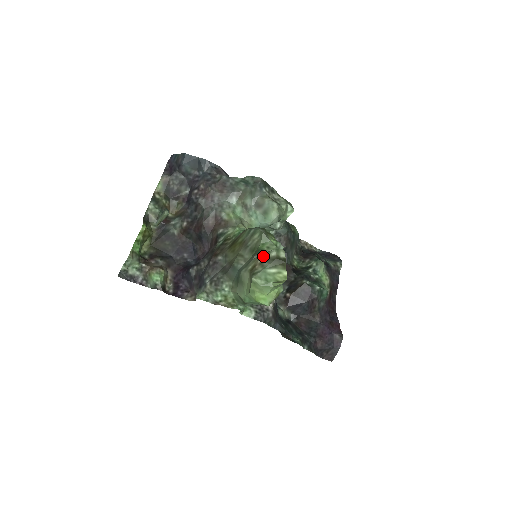
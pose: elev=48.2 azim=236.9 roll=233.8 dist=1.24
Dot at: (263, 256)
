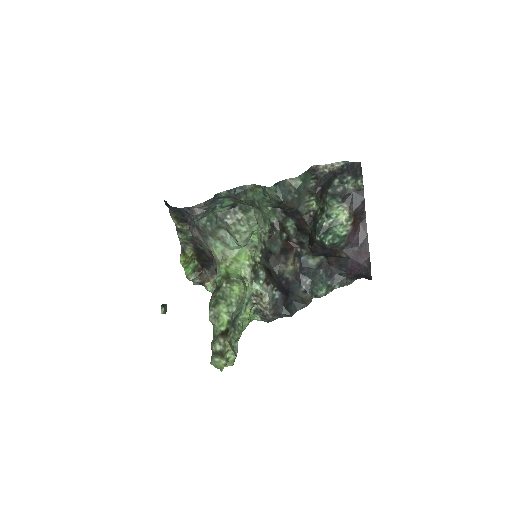
Dot at: (211, 346)
